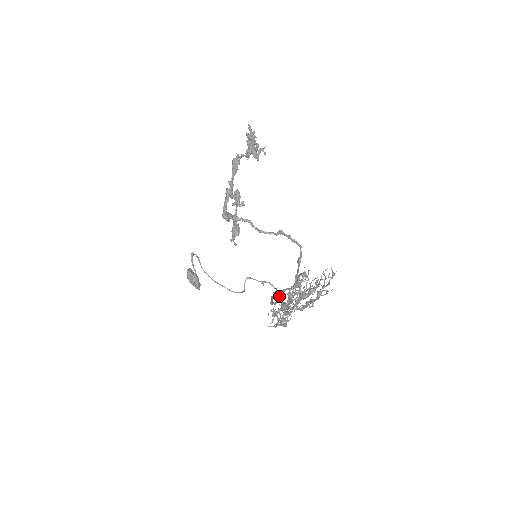
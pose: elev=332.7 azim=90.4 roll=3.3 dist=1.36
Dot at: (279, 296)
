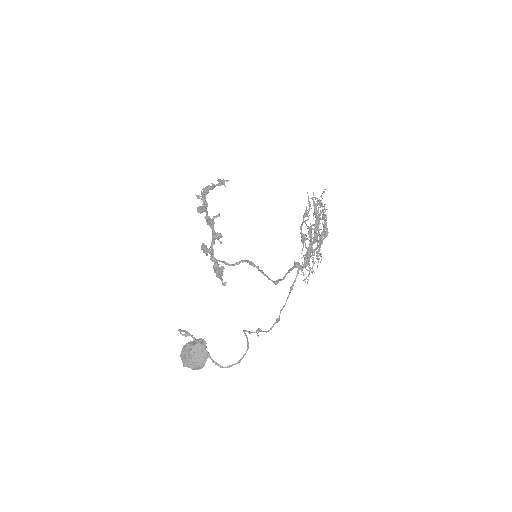
Dot at: (296, 262)
